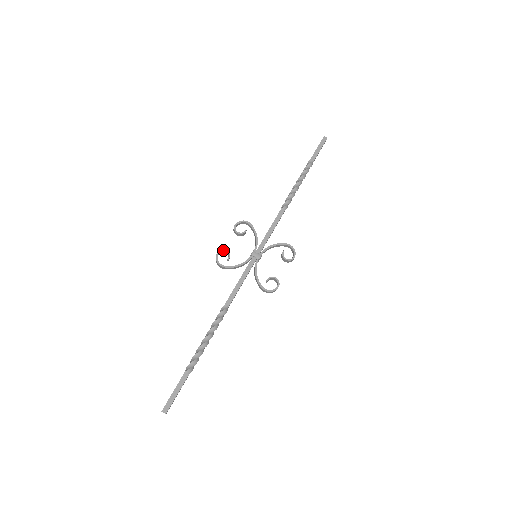
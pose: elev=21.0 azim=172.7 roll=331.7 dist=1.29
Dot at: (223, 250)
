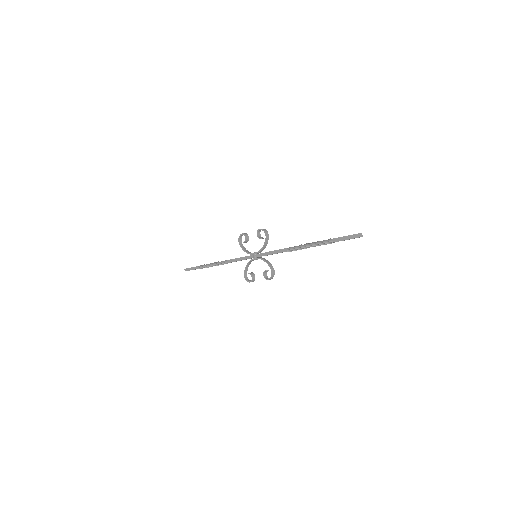
Dot at: (245, 235)
